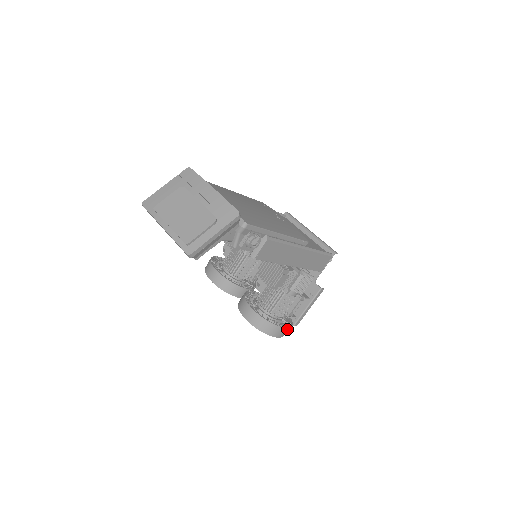
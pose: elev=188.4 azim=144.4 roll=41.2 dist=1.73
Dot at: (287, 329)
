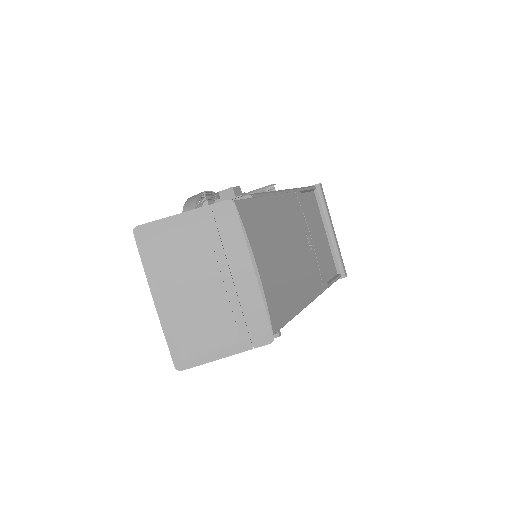
Dot at: occluded
